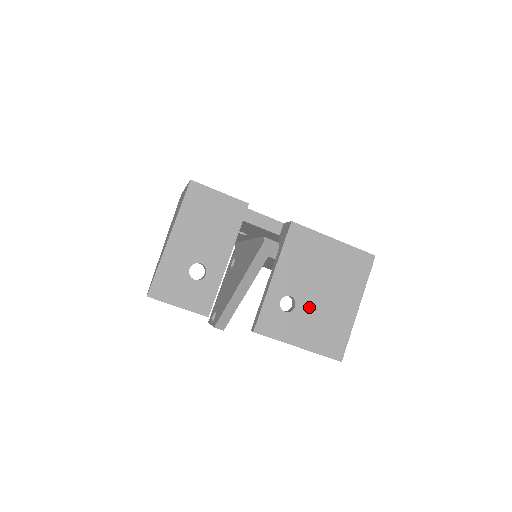
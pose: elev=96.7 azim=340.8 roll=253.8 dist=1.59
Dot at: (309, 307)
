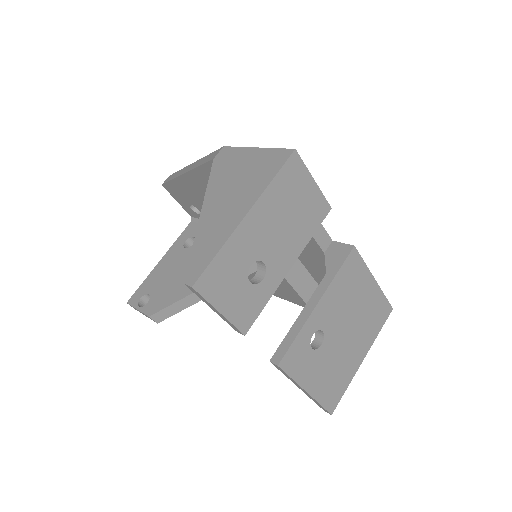
Dot at: (331, 348)
